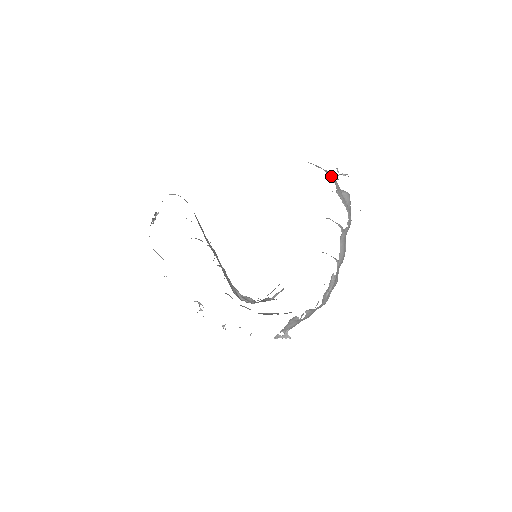
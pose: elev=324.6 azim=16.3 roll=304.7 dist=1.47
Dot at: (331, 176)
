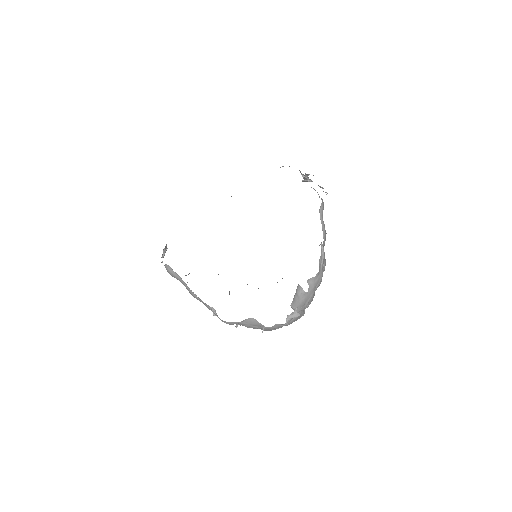
Dot at: occluded
